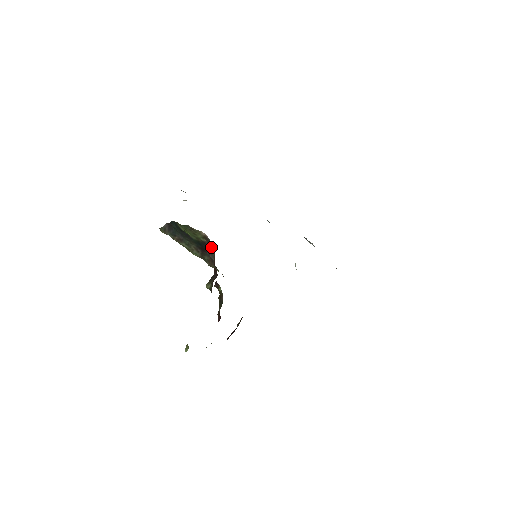
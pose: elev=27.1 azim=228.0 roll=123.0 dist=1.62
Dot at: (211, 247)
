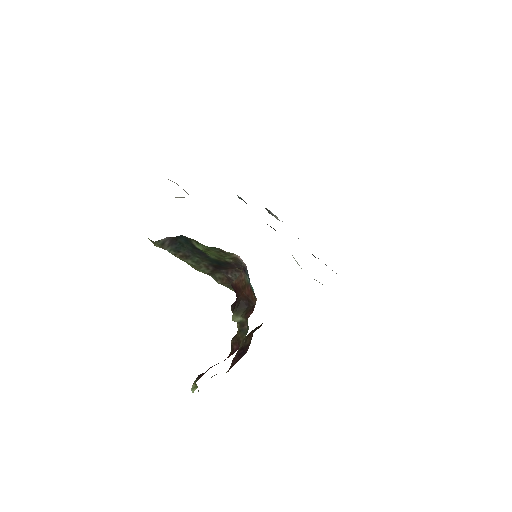
Dot at: (236, 267)
